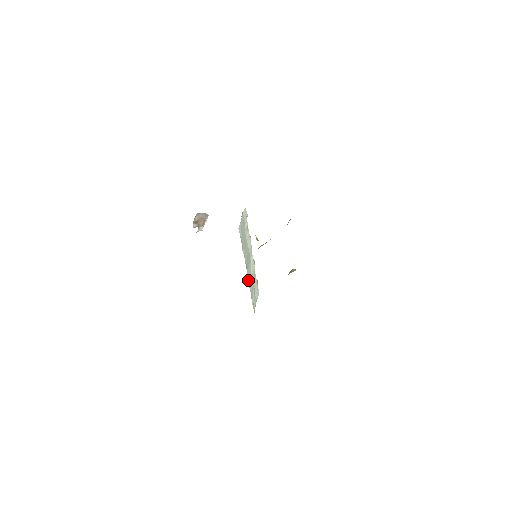
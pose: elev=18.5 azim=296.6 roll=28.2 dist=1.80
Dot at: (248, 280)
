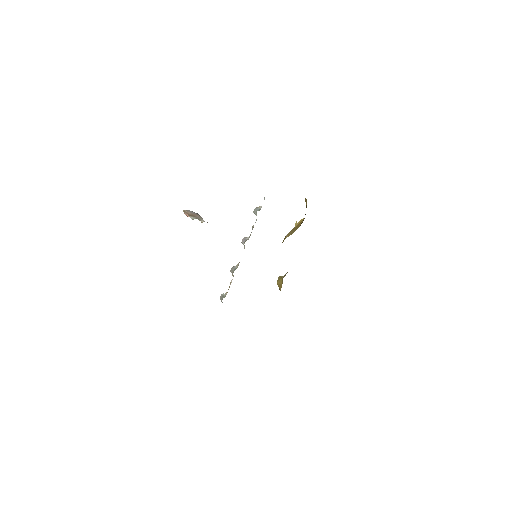
Dot at: occluded
